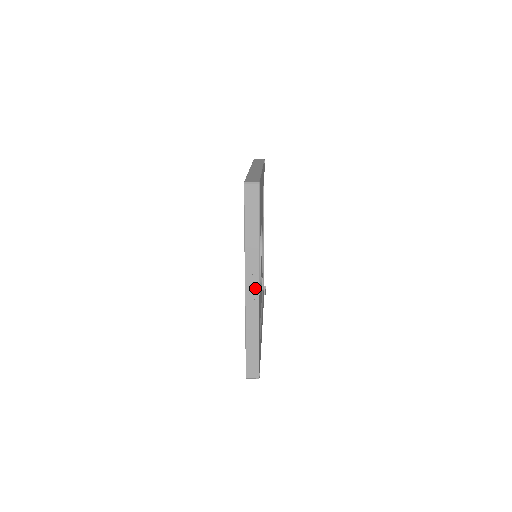
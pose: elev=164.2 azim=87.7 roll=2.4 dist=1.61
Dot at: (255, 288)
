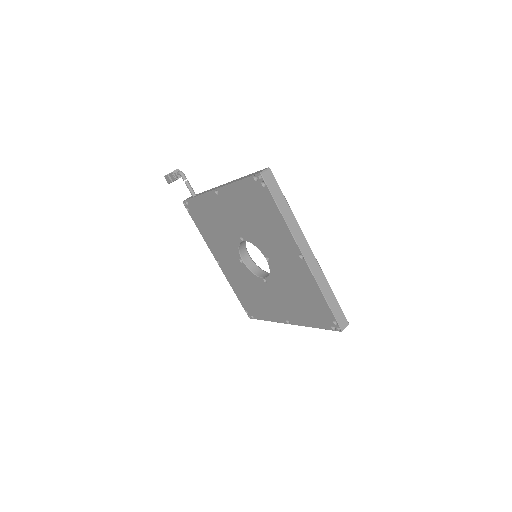
Dot at: occluded
